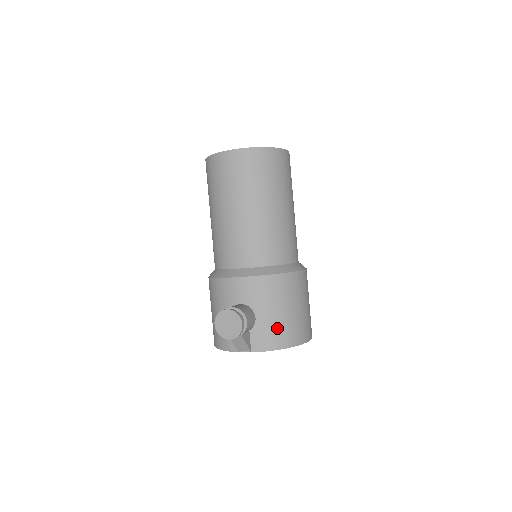
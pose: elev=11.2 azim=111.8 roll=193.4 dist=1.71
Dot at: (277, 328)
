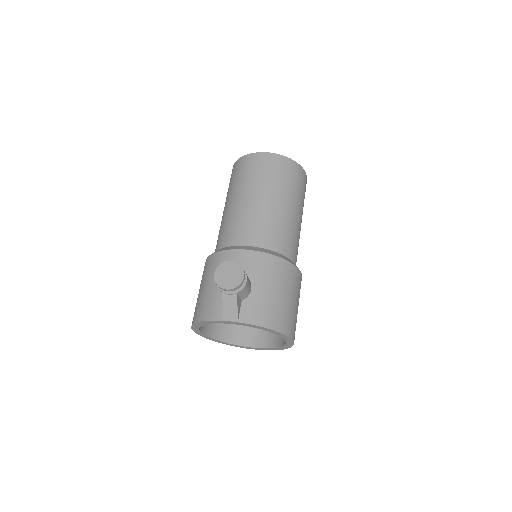
Dot at: (269, 306)
